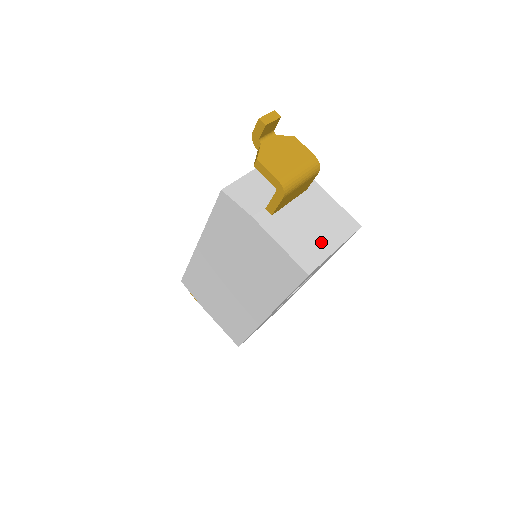
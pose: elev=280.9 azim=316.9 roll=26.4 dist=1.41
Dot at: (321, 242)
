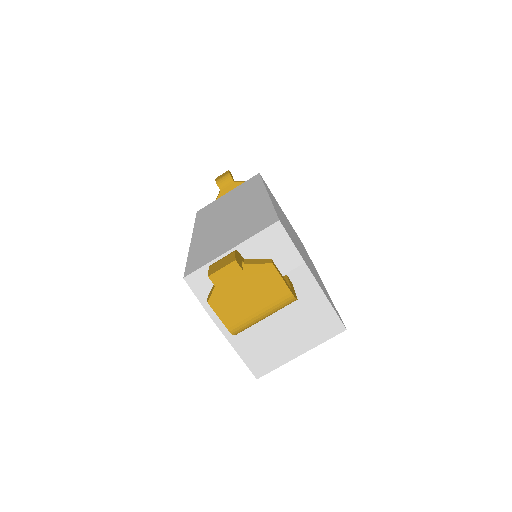
Dot at: (285, 347)
